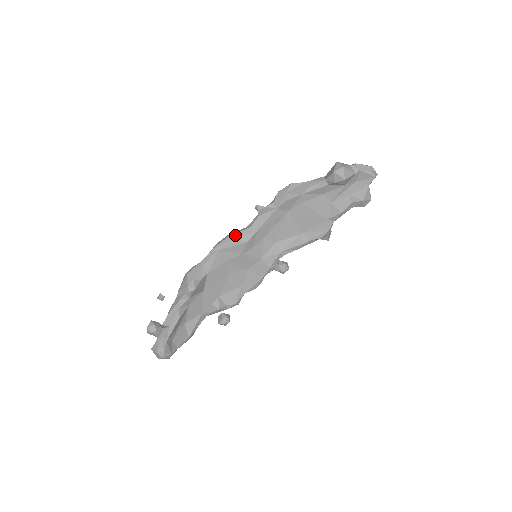
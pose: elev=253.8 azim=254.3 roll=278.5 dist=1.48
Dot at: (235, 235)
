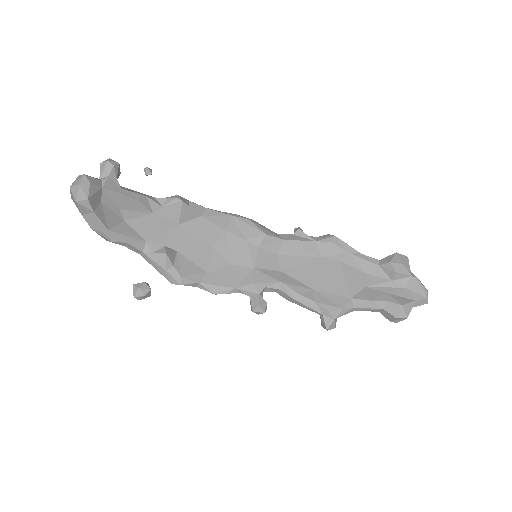
Dot at: occluded
